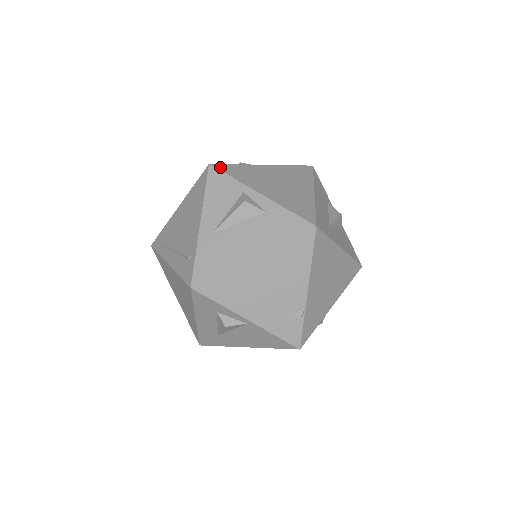
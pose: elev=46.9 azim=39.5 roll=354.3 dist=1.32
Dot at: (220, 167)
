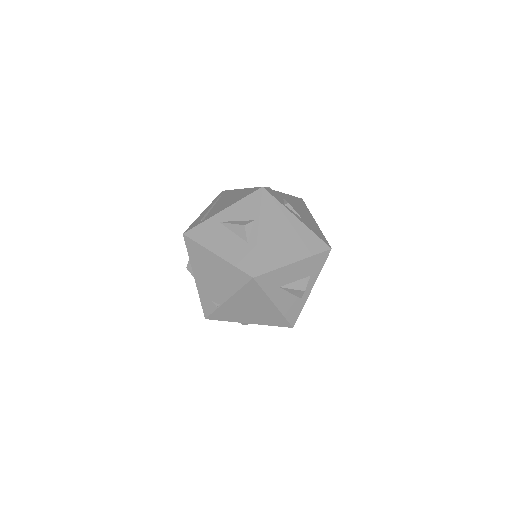
Dot at: (265, 194)
